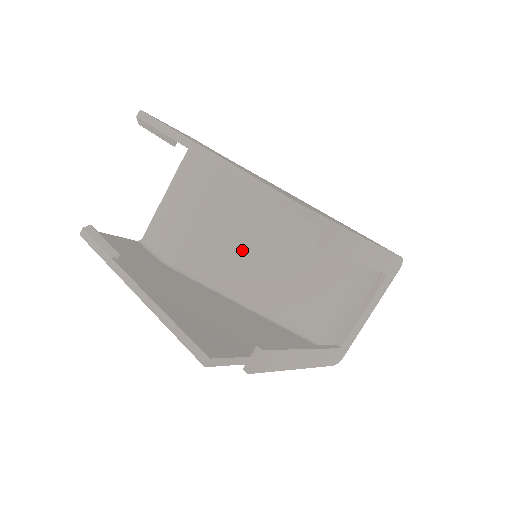
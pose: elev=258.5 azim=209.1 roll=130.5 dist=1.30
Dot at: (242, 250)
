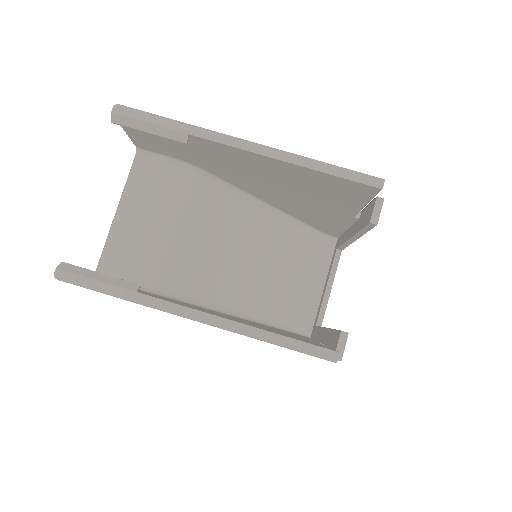
Dot at: (222, 257)
